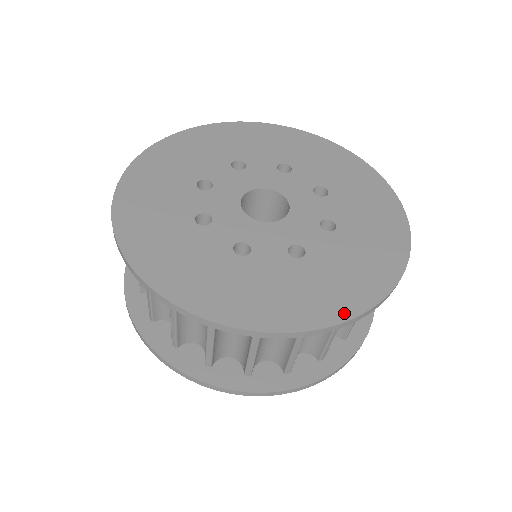
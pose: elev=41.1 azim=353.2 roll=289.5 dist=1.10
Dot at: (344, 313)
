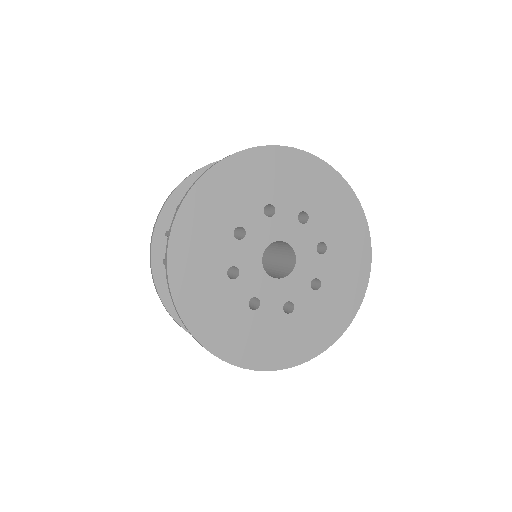
Dot at: (302, 358)
